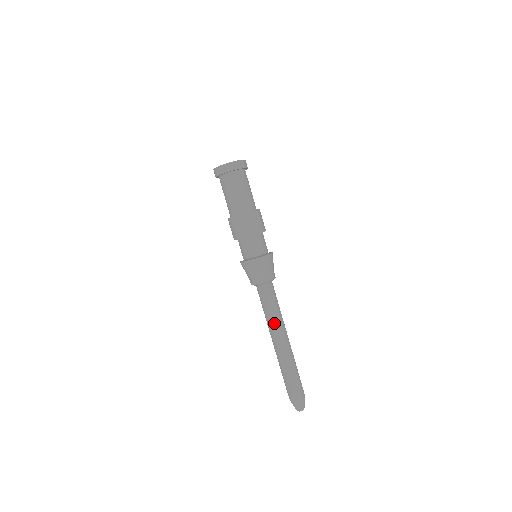
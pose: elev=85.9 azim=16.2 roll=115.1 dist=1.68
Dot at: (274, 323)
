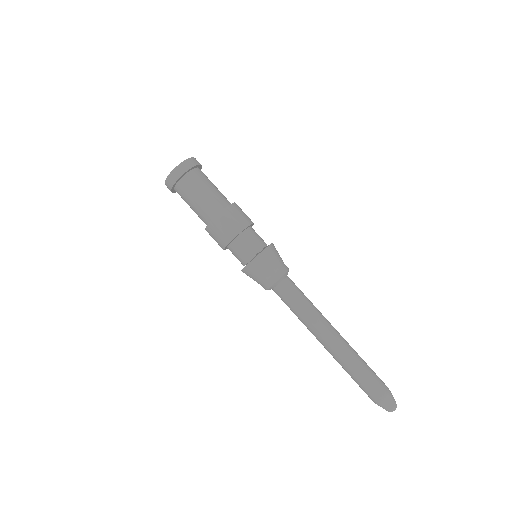
Dot at: (313, 320)
